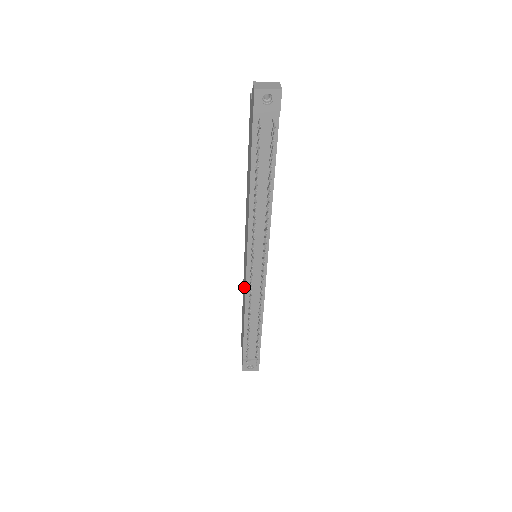
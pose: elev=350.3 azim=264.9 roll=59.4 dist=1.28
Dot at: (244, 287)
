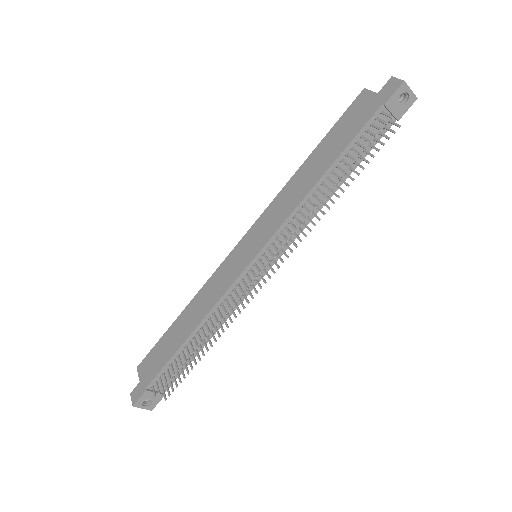
Dot at: (215, 289)
